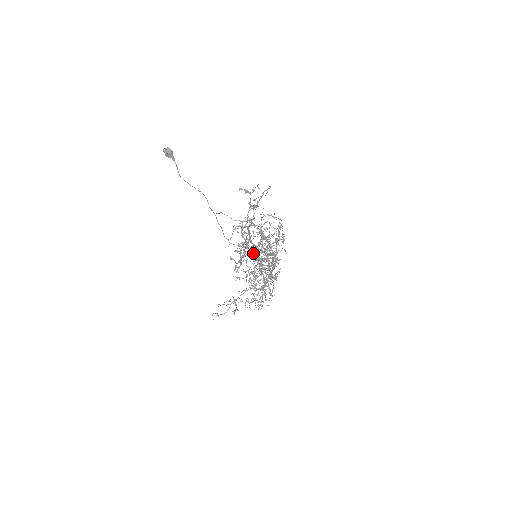
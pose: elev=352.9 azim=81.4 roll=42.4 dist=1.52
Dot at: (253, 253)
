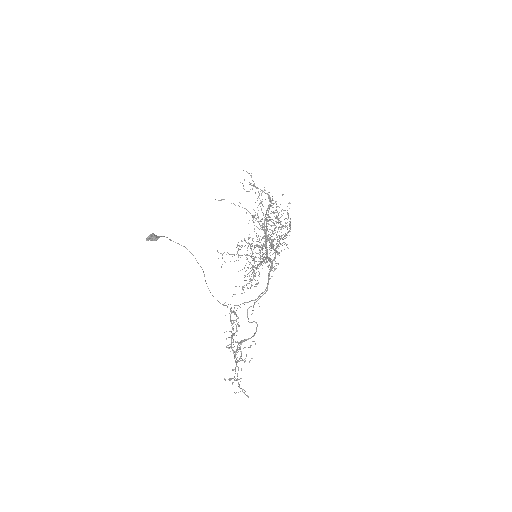
Dot at: occluded
